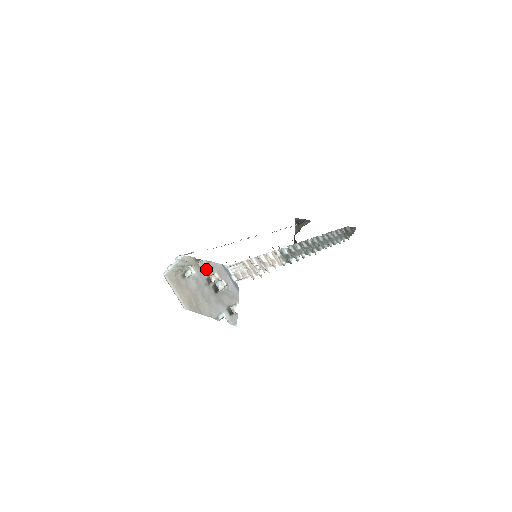
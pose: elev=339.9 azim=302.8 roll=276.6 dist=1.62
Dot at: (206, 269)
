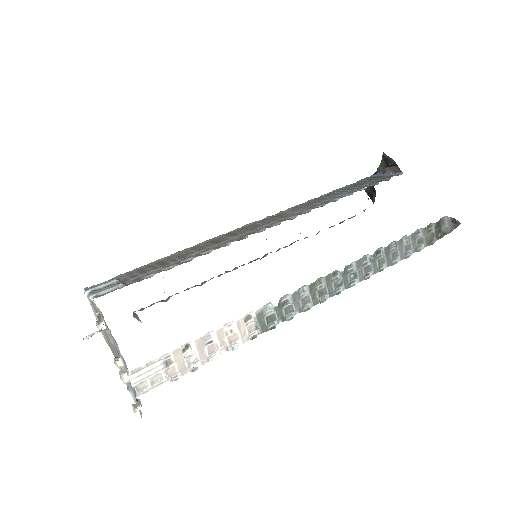
Dot at: (113, 343)
